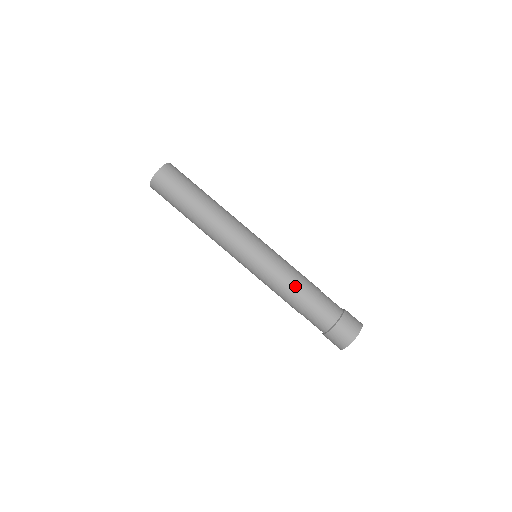
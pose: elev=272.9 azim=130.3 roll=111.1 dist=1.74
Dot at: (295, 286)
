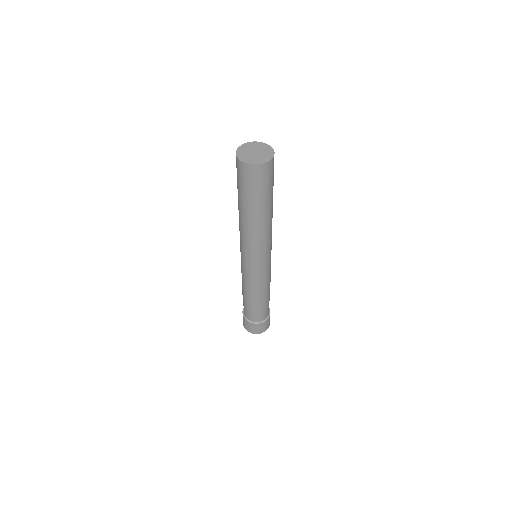
Dot at: (245, 291)
